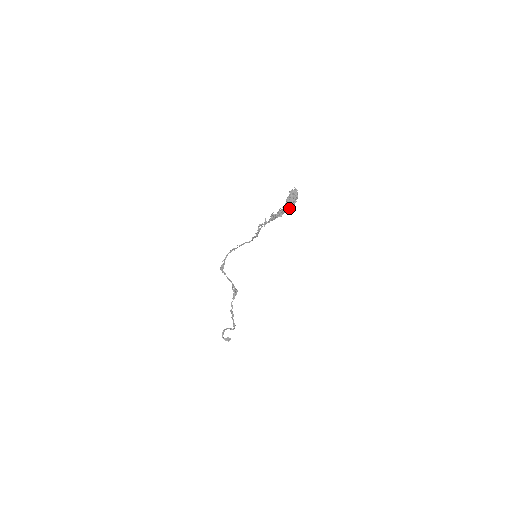
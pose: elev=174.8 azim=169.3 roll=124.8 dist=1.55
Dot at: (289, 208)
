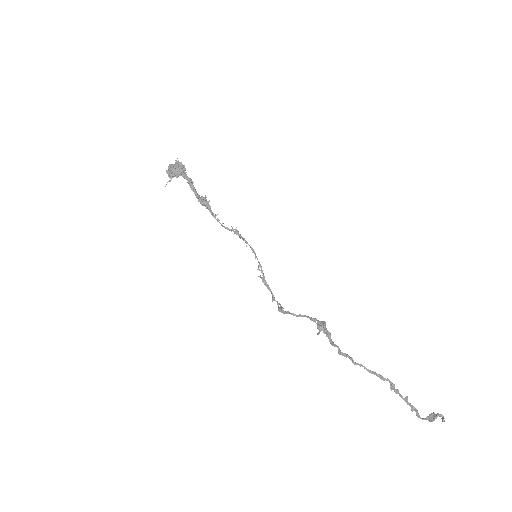
Dot at: occluded
